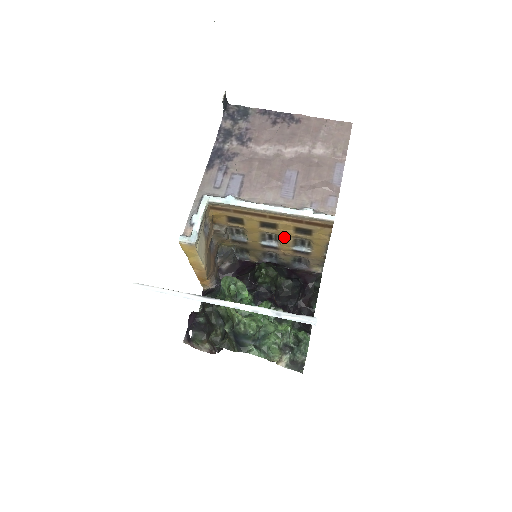
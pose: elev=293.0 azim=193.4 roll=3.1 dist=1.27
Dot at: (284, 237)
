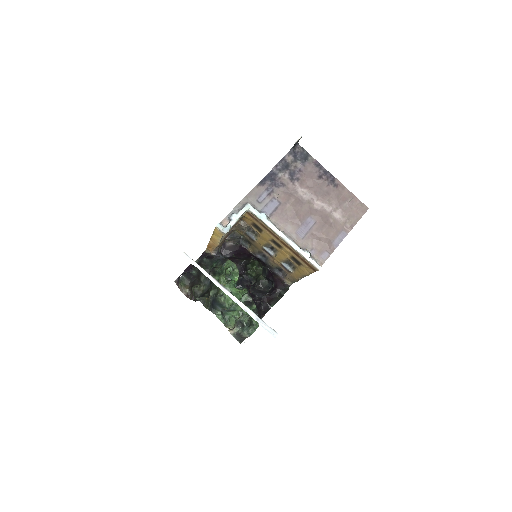
Dot at: (281, 255)
